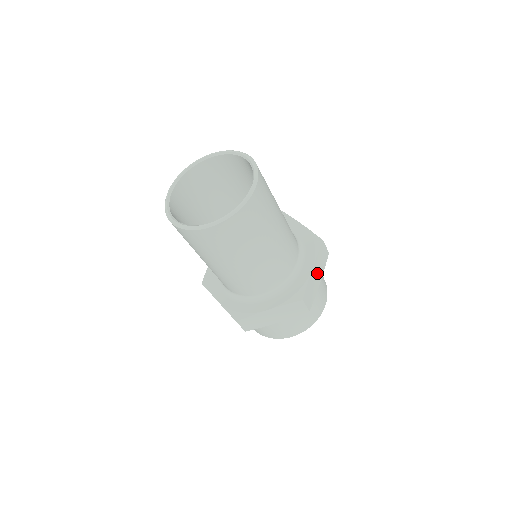
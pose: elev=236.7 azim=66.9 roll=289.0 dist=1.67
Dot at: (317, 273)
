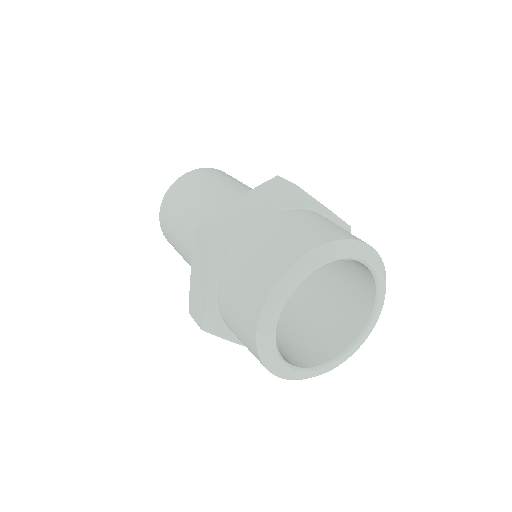
Dot at: occluded
